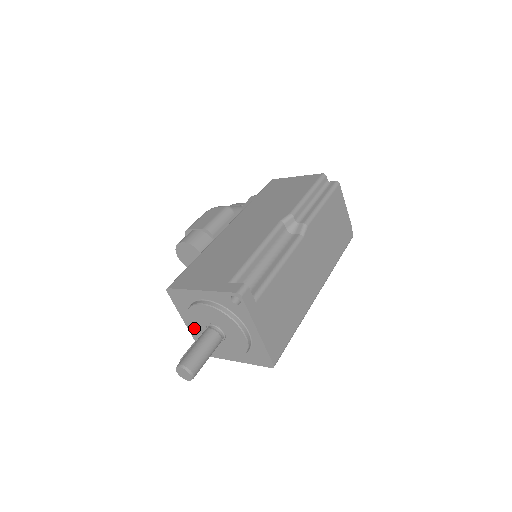
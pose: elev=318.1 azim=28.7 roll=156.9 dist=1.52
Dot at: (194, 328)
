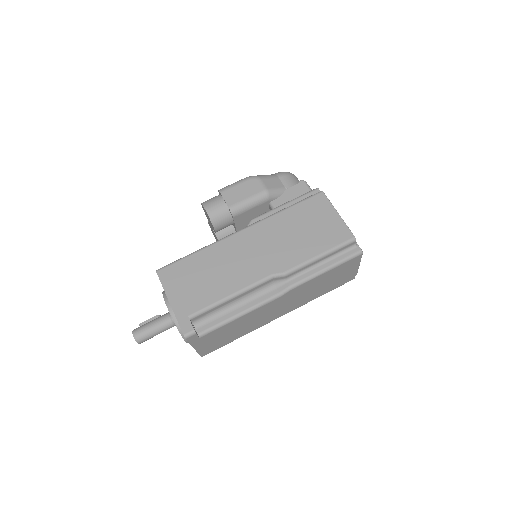
Dot at: occluded
